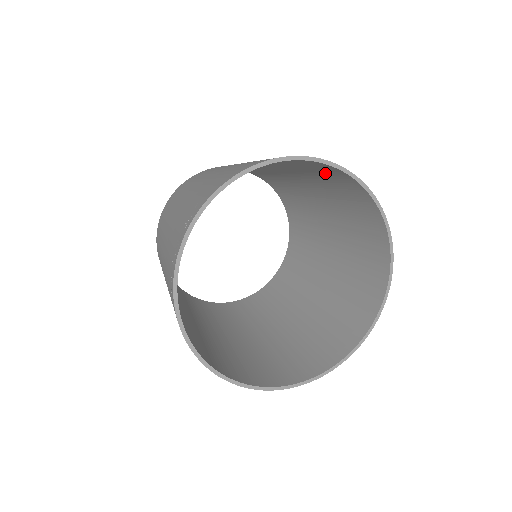
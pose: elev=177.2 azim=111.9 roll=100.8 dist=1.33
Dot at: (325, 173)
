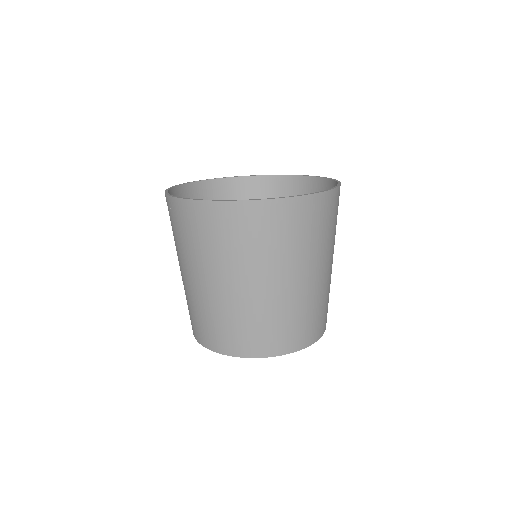
Dot at: occluded
